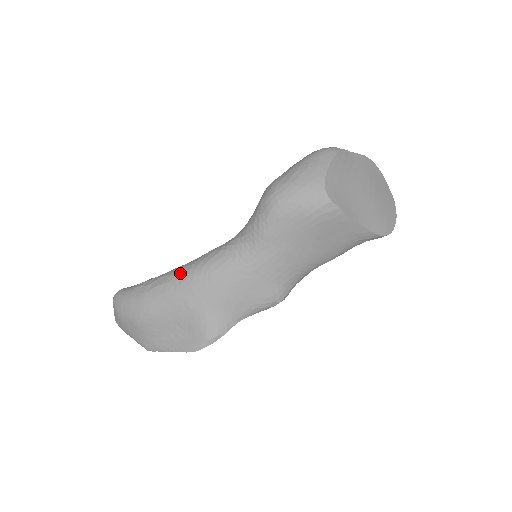
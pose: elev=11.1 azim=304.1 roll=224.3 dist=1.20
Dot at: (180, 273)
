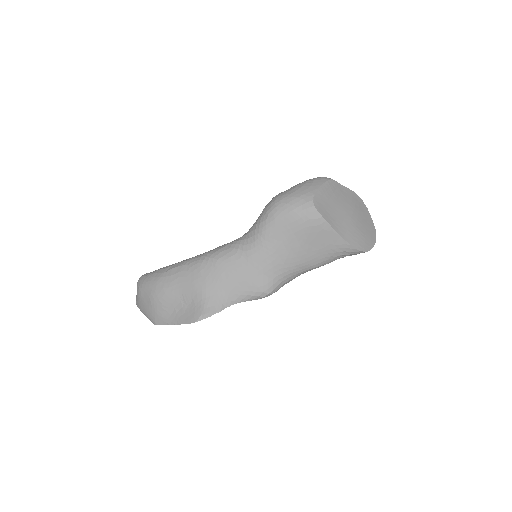
Dot at: (193, 259)
